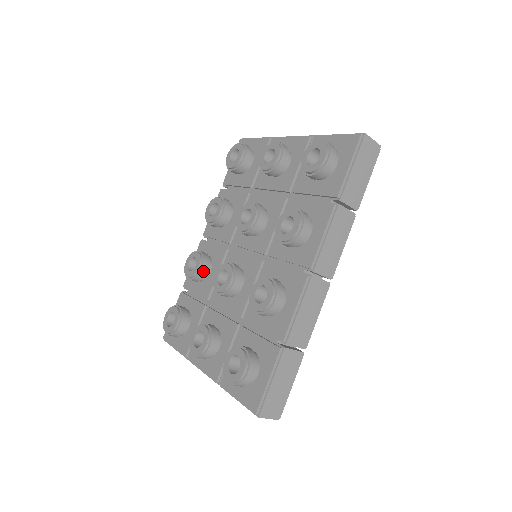
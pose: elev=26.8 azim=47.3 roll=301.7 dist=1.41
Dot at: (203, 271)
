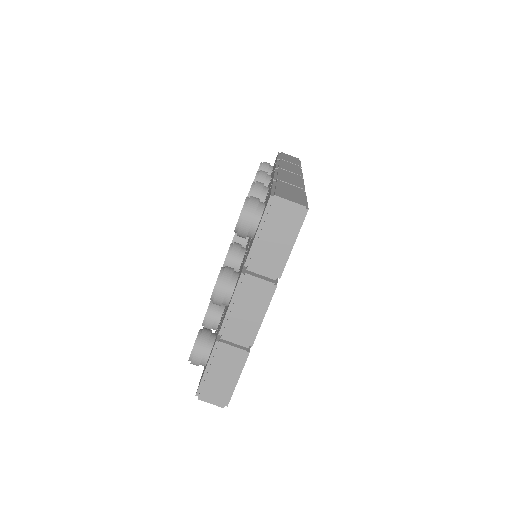
Dot at: occluded
